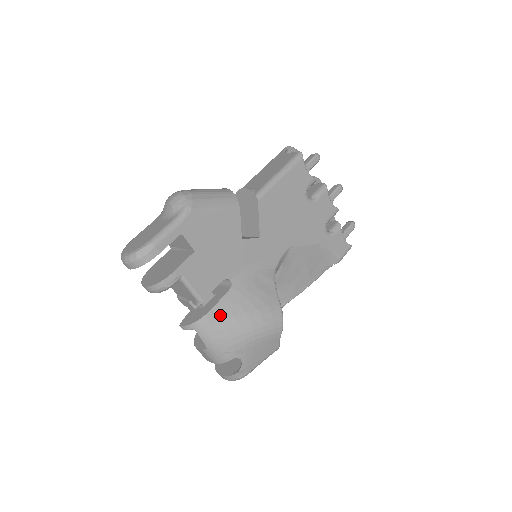
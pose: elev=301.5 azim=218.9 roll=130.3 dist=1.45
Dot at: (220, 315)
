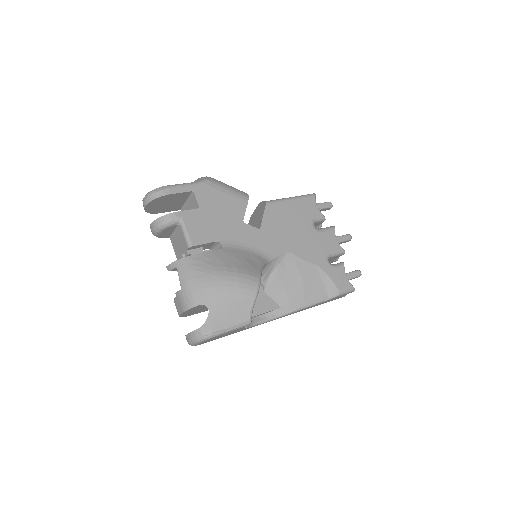
Dot at: (202, 261)
